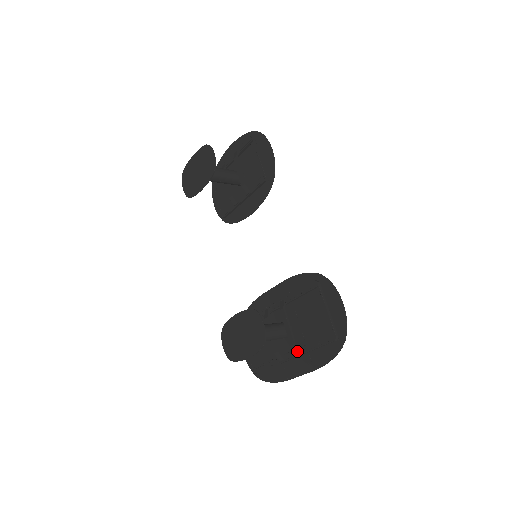
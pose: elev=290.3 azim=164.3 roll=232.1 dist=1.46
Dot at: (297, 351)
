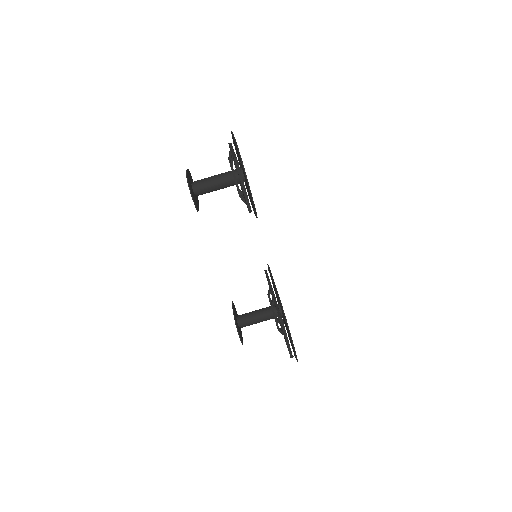
Dot at: (281, 333)
